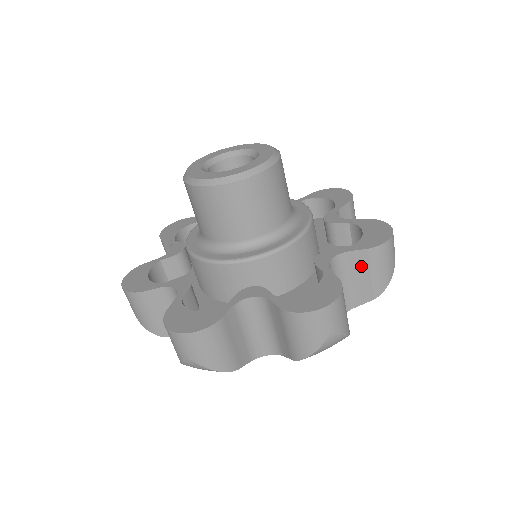
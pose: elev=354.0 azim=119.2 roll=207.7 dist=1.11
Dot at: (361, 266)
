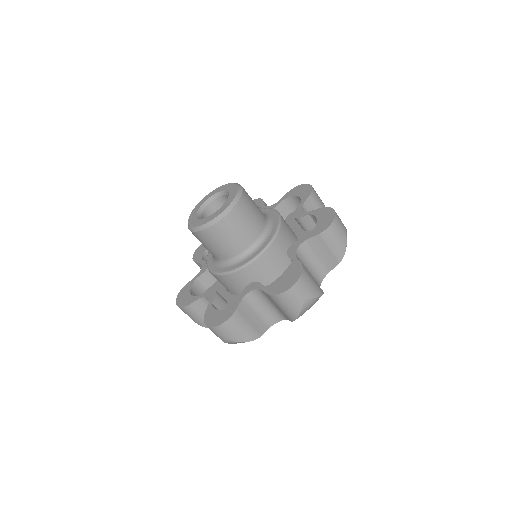
Dot at: (320, 245)
